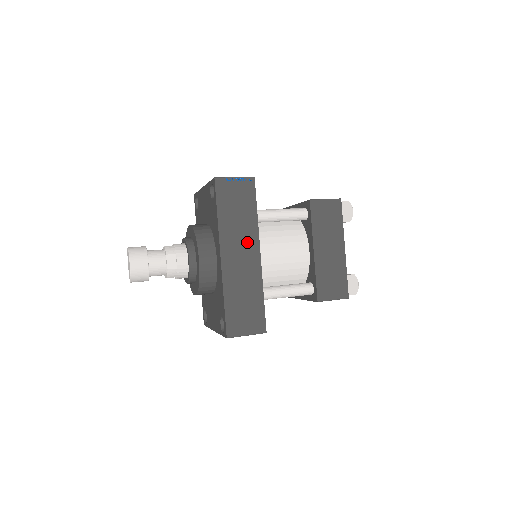
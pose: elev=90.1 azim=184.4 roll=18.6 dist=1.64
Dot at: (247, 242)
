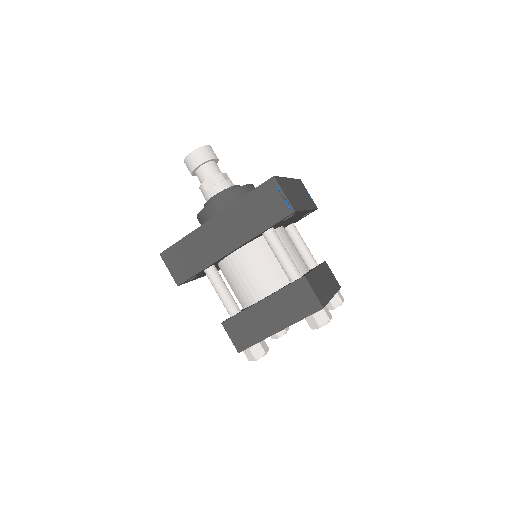
Dot at: (237, 234)
